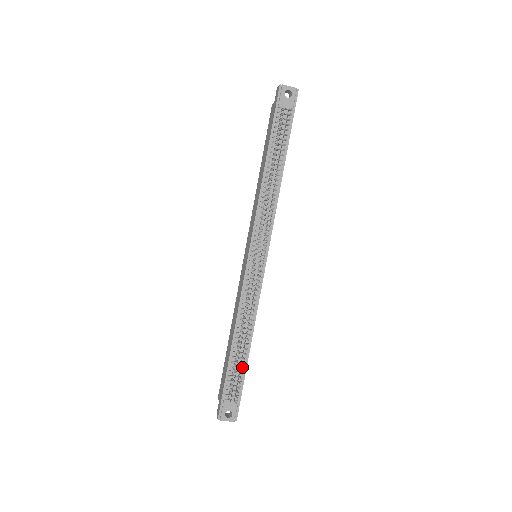
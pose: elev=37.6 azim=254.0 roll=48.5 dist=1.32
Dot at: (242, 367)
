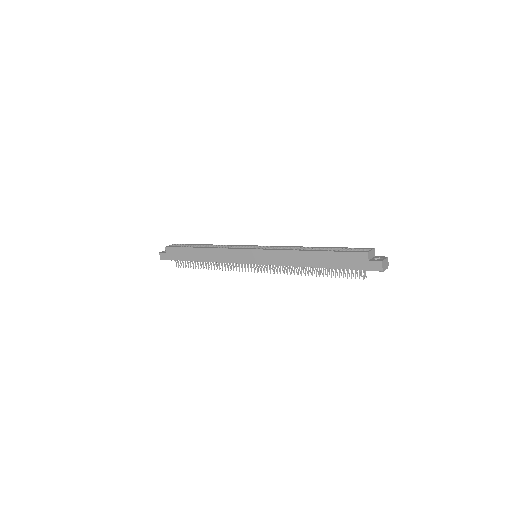
Dot at: occluded
